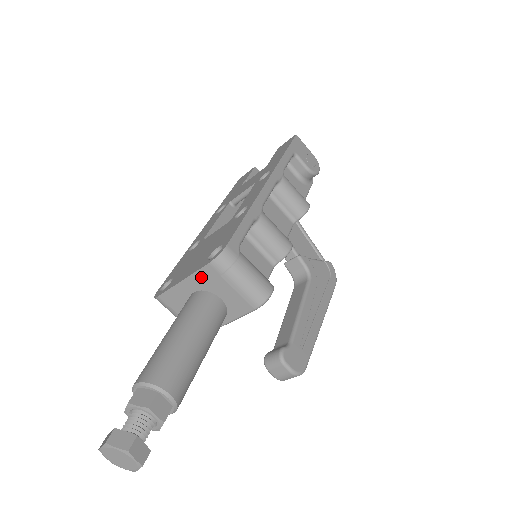
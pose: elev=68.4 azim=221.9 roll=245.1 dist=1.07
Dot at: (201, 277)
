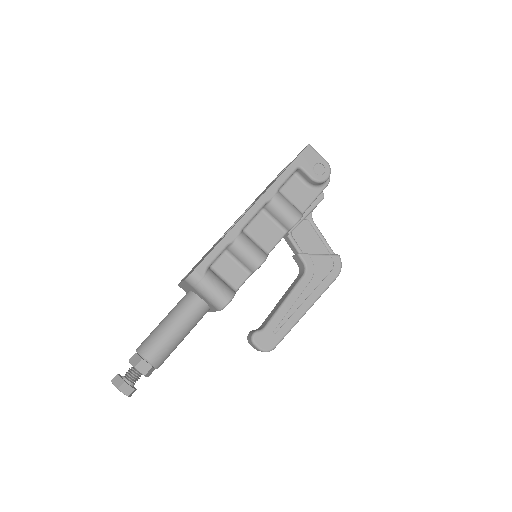
Dot at: (187, 285)
